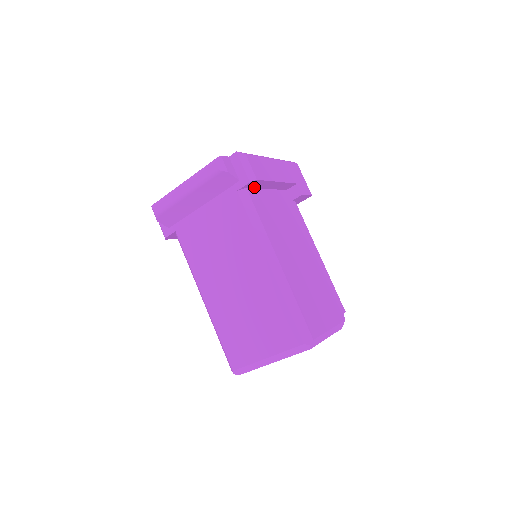
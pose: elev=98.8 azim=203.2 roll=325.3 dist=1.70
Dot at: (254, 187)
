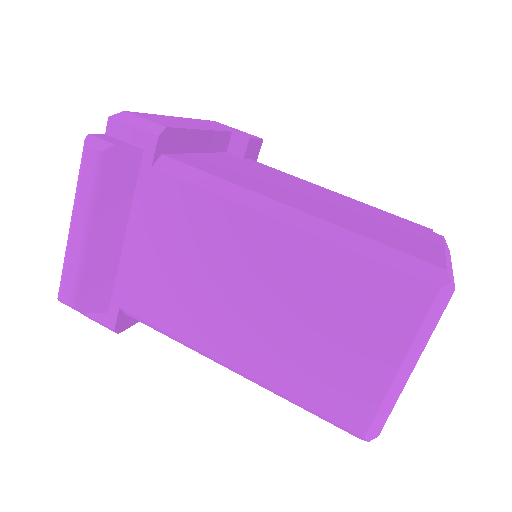
Dot at: (174, 152)
